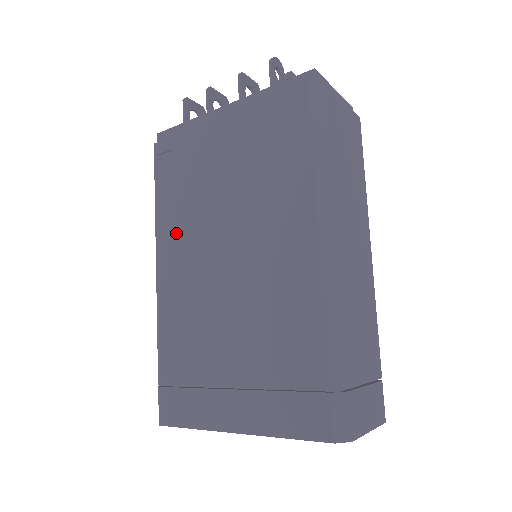
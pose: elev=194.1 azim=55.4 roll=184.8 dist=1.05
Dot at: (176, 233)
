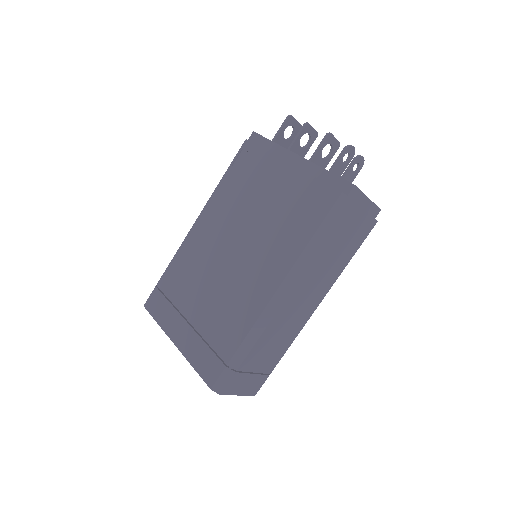
Dot at: (219, 210)
